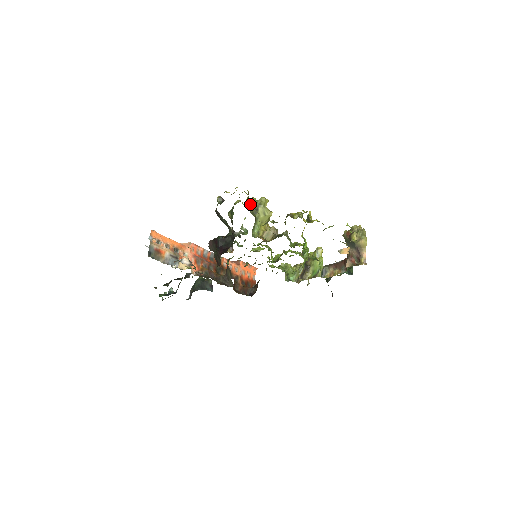
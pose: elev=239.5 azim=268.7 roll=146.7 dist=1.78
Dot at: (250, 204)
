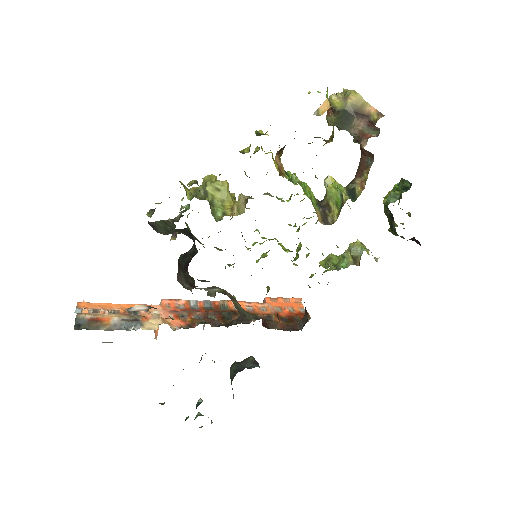
Dot at: (191, 191)
